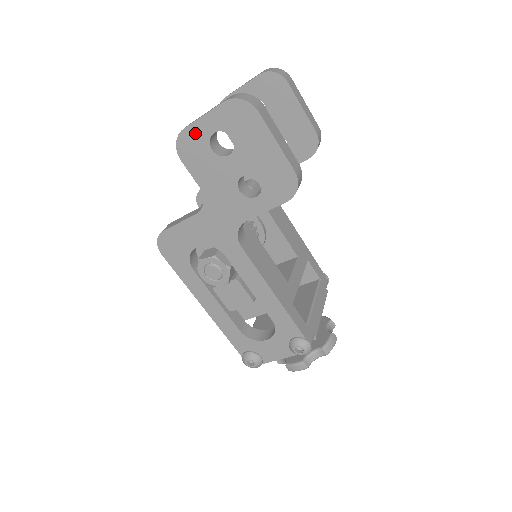
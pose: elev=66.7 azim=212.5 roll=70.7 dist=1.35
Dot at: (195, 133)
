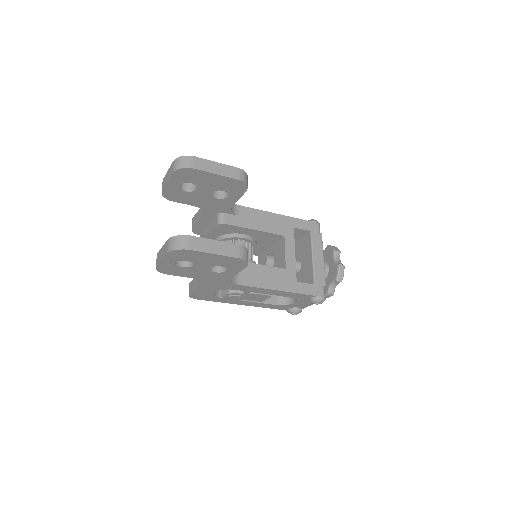
Dot at: (164, 266)
